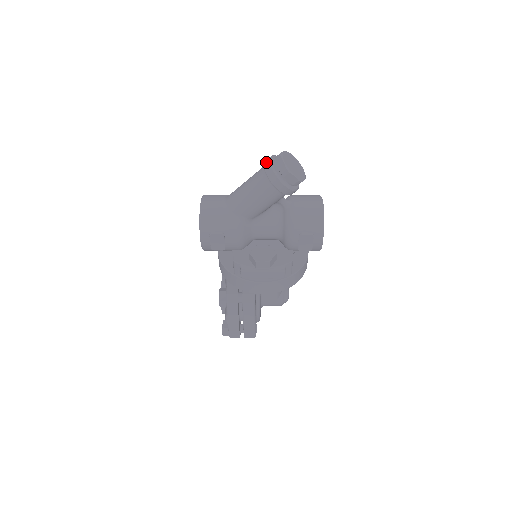
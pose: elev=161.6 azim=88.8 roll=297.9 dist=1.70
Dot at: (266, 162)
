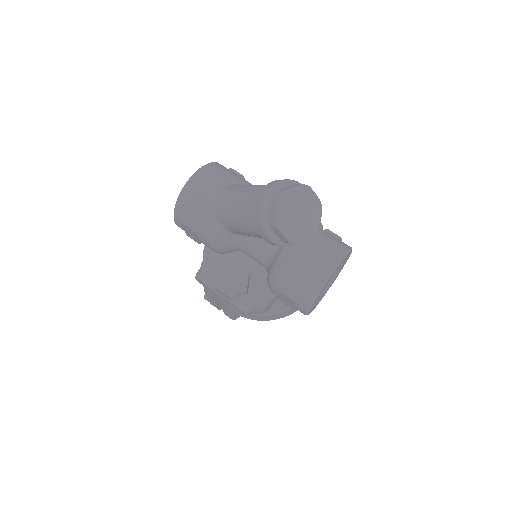
Dot at: (265, 188)
